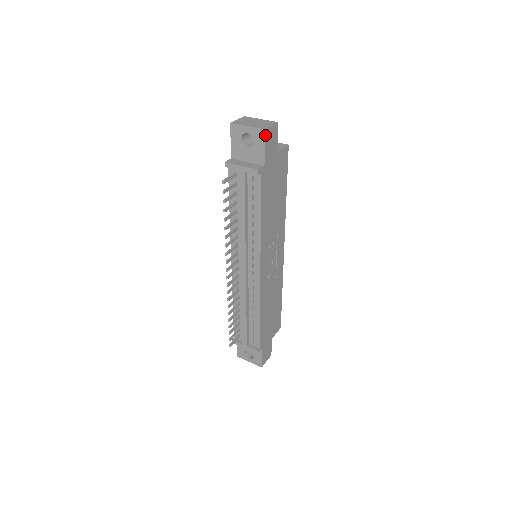
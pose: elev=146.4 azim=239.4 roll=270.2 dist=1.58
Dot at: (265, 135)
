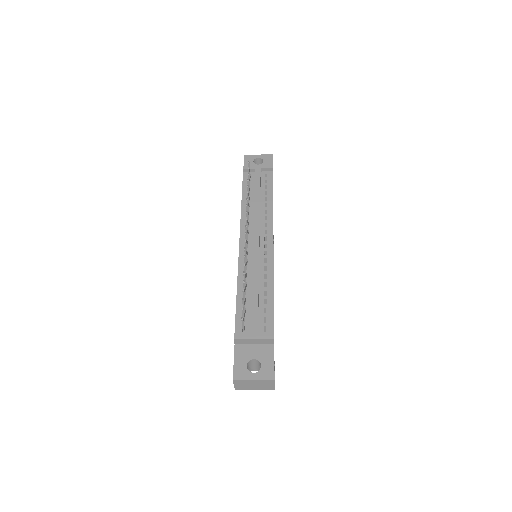
Dot at: (272, 158)
